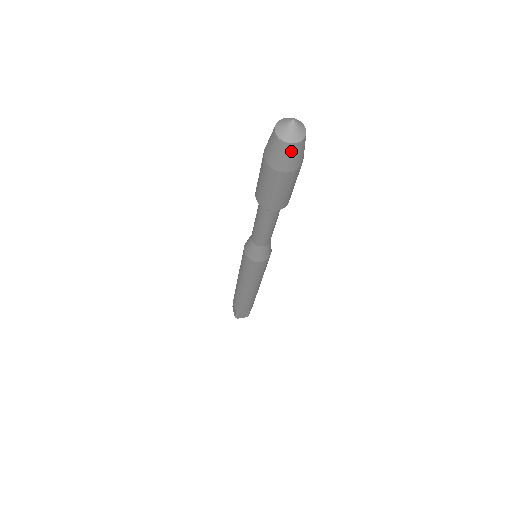
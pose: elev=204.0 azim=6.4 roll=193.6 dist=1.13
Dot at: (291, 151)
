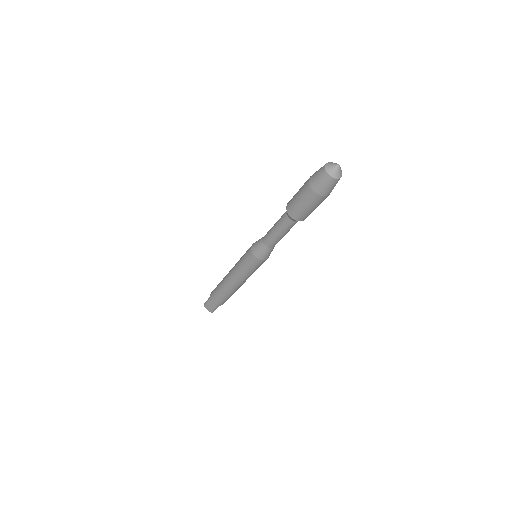
Dot at: (324, 178)
